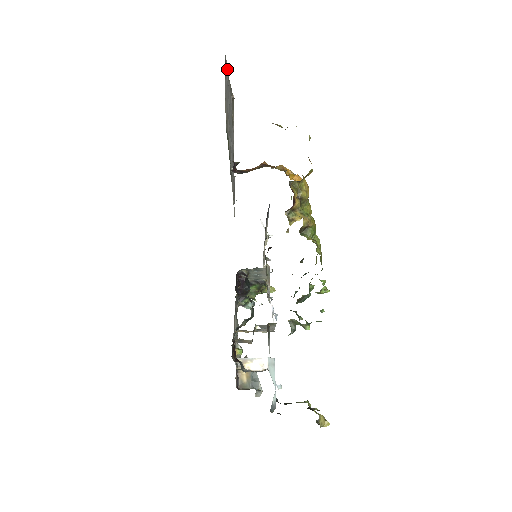
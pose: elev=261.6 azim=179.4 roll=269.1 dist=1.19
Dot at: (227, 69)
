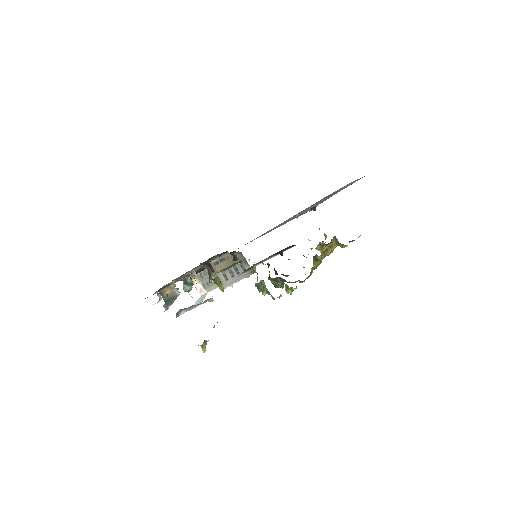
Dot at: occluded
